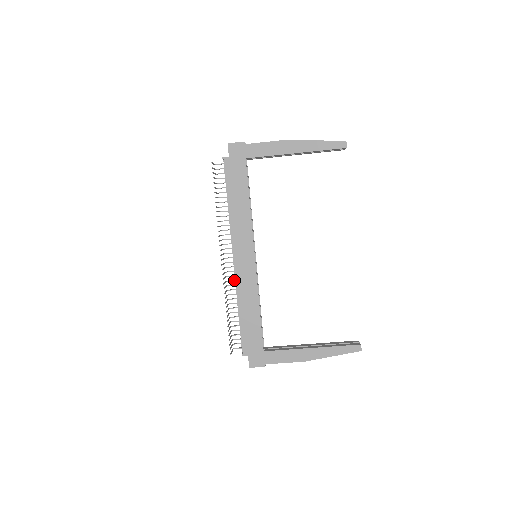
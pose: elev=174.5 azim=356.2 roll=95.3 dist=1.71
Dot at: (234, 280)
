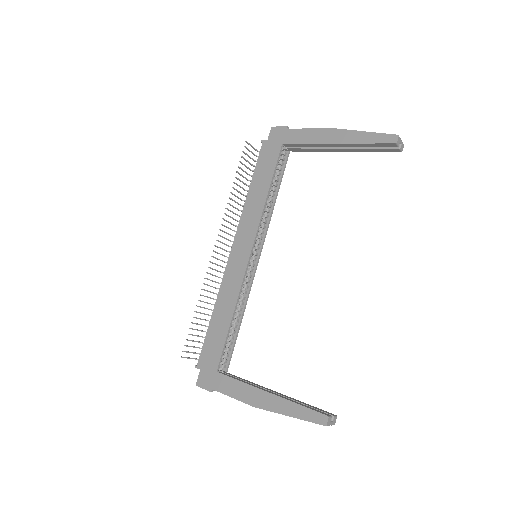
Dot at: occluded
